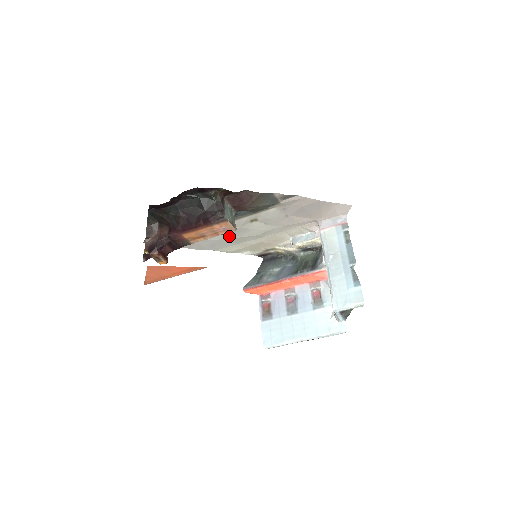
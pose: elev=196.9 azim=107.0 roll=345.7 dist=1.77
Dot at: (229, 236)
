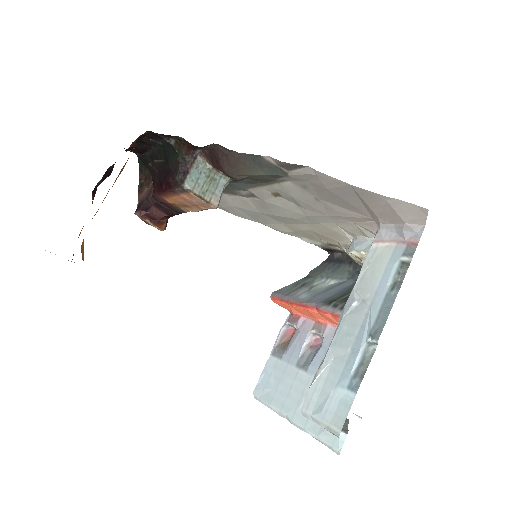
Dot at: (261, 209)
